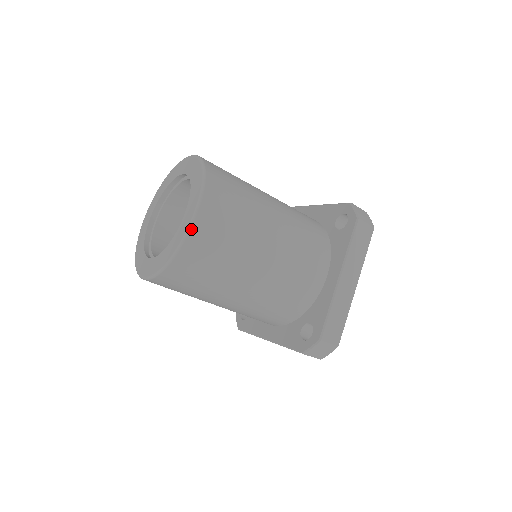
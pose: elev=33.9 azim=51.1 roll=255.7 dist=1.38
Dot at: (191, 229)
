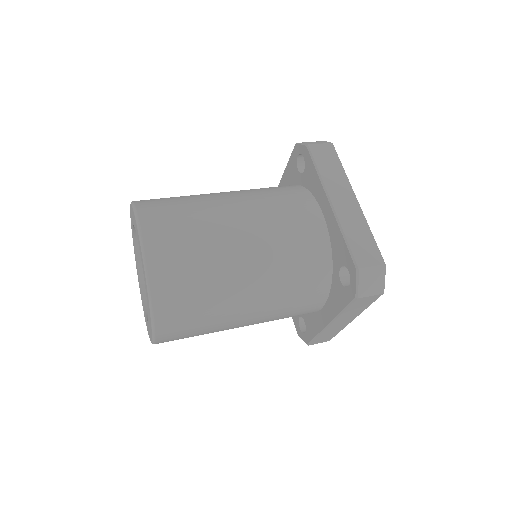
Dot at: occluded
